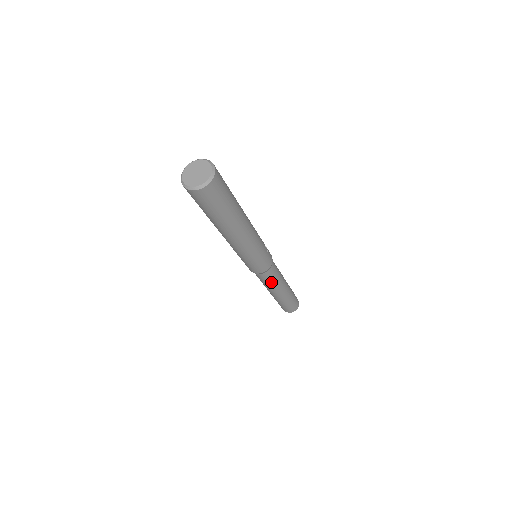
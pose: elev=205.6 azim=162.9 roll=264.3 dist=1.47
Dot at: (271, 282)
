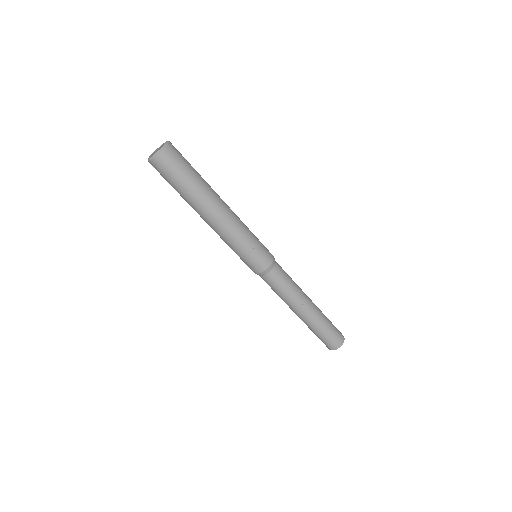
Dot at: (278, 292)
